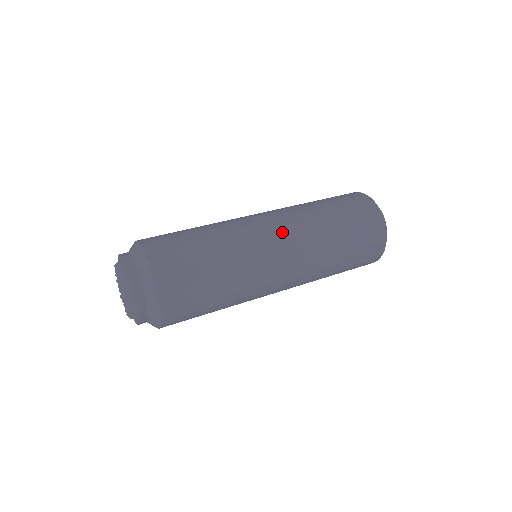
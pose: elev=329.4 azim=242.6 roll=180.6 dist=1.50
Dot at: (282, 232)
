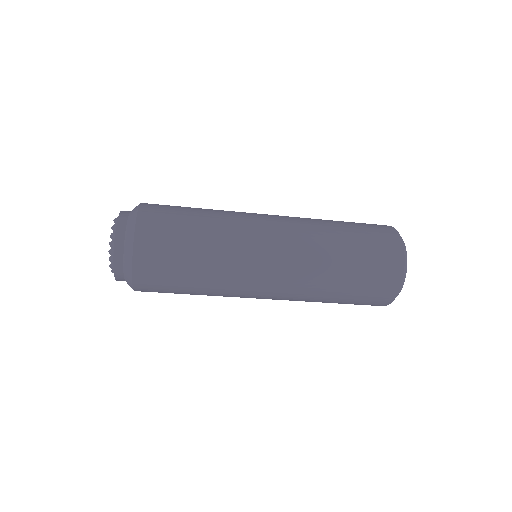
Dot at: (280, 224)
